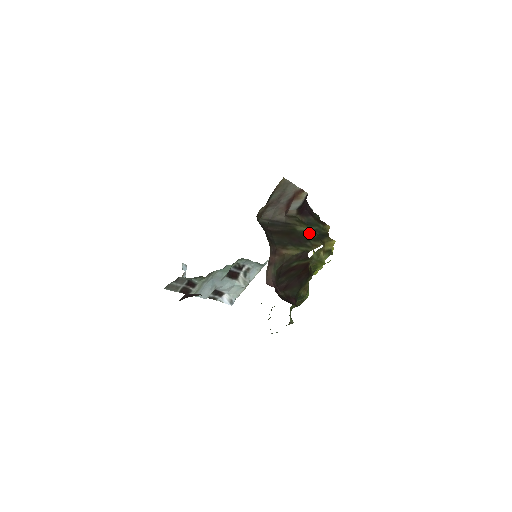
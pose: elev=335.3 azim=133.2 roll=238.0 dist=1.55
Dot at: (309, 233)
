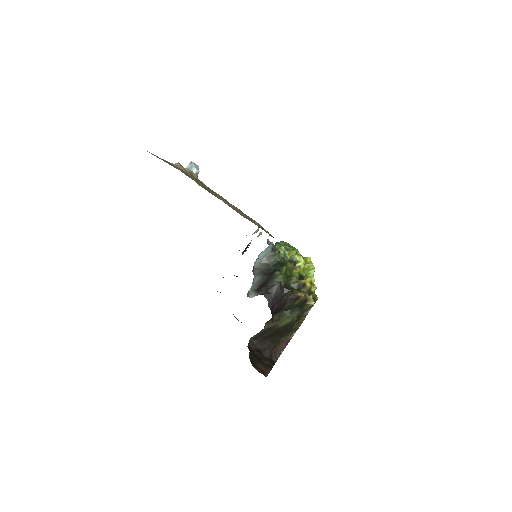
Dot at: (290, 323)
